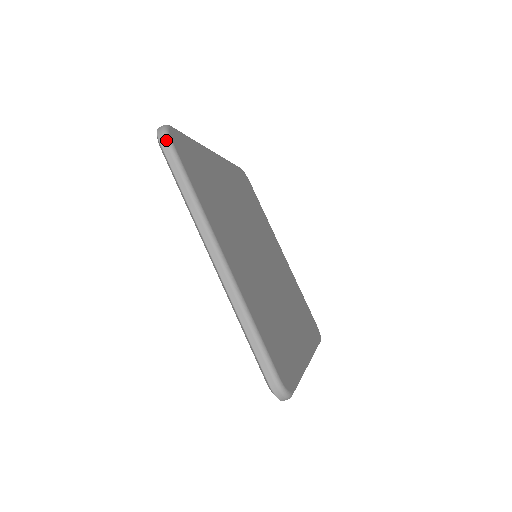
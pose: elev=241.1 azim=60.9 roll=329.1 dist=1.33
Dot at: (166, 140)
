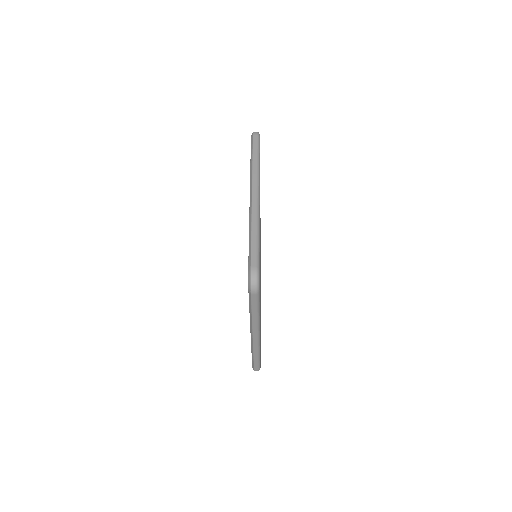
Dot at: (257, 294)
